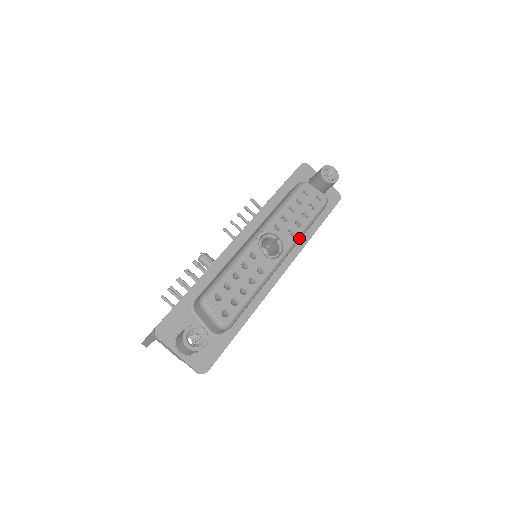
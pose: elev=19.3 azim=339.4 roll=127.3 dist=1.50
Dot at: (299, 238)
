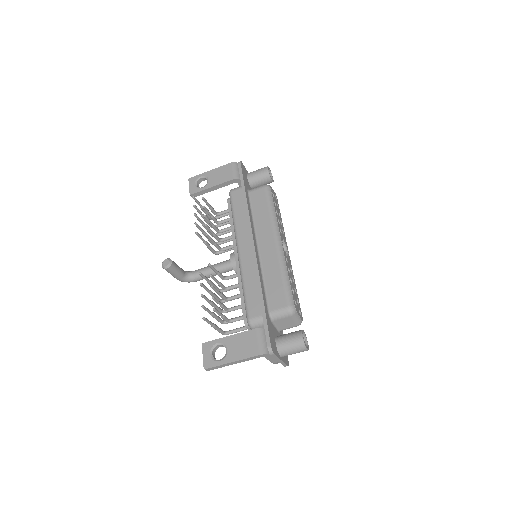
Dot at: occluded
